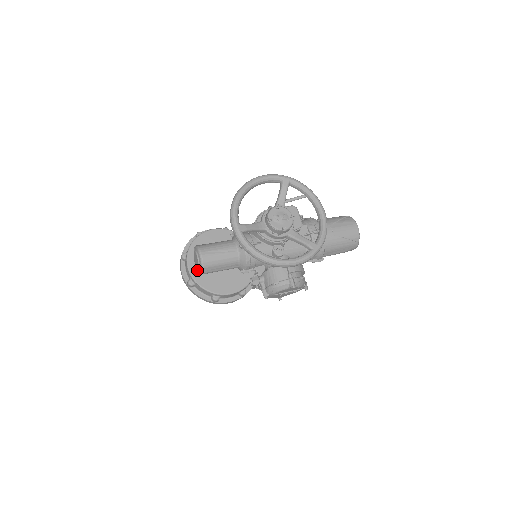
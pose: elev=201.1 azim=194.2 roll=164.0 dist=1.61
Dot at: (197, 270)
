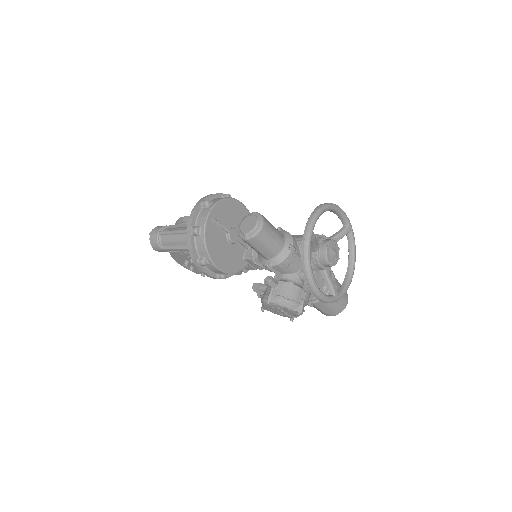
Dot at: (212, 225)
